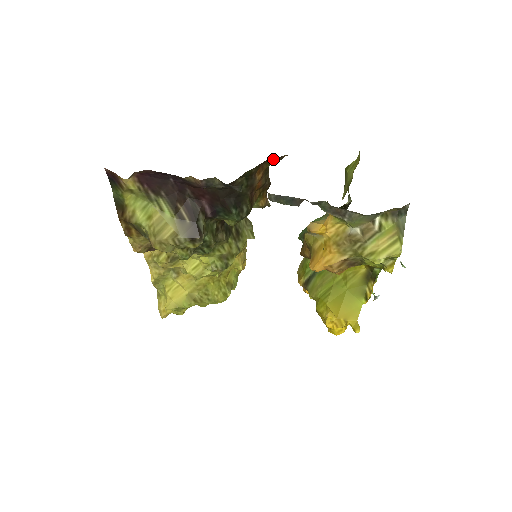
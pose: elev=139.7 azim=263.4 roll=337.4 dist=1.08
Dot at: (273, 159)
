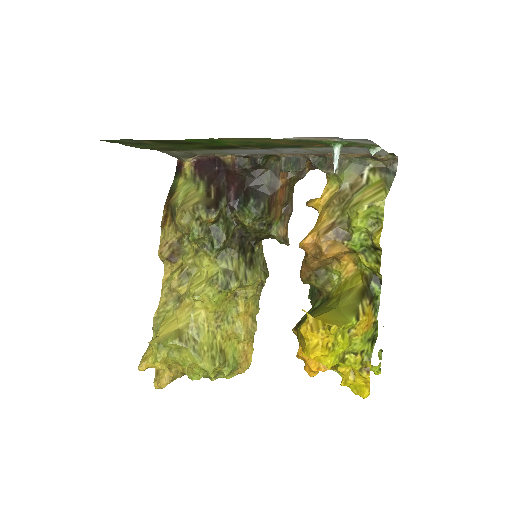
Dot at: occluded
